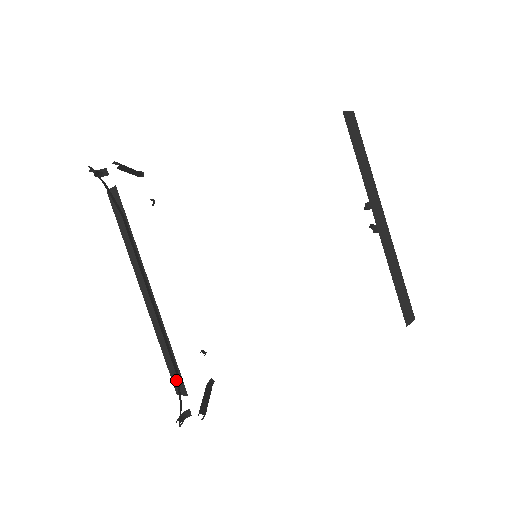
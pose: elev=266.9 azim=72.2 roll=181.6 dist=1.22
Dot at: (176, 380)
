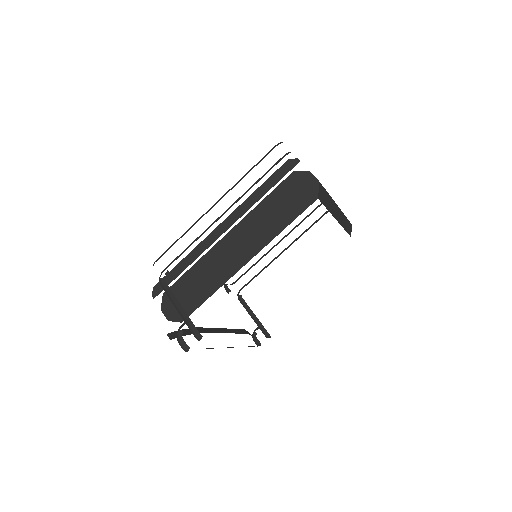
Dot at: occluded
